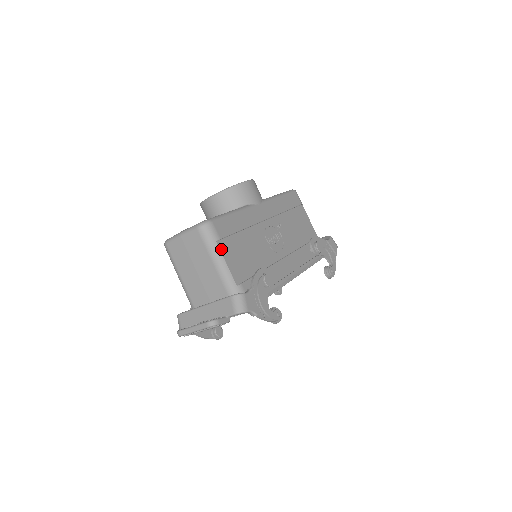
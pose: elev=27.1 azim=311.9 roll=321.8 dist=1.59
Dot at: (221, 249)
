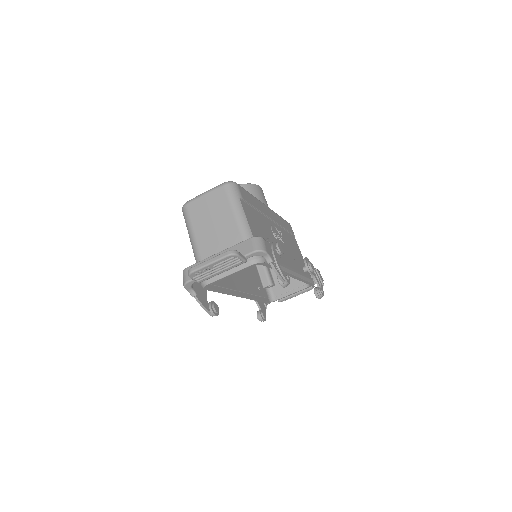
Dot at: (243, 206)
